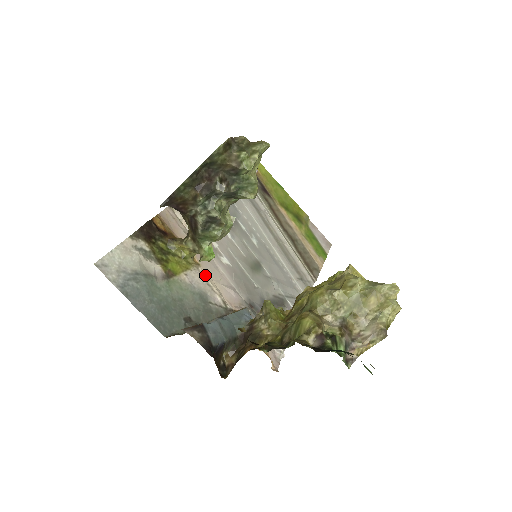
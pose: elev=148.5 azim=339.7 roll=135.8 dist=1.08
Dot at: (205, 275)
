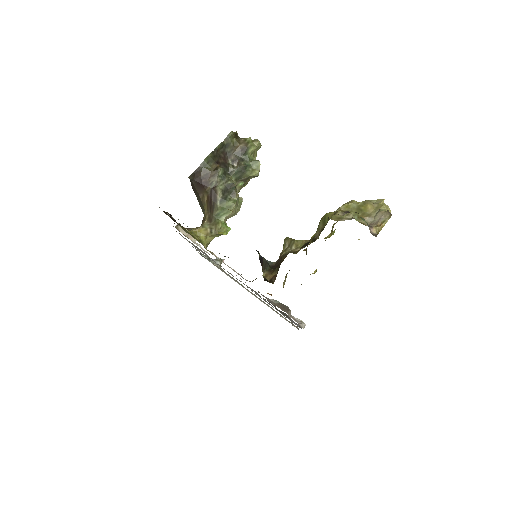
Dot at: (219, 259)
